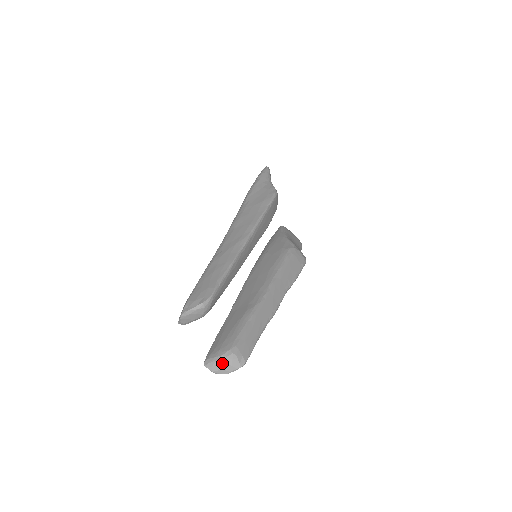
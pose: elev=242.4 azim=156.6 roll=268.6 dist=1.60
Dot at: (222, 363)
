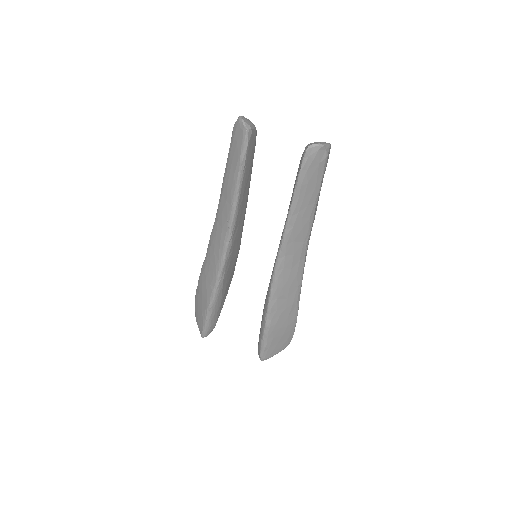
Dot at: (314, 142)
